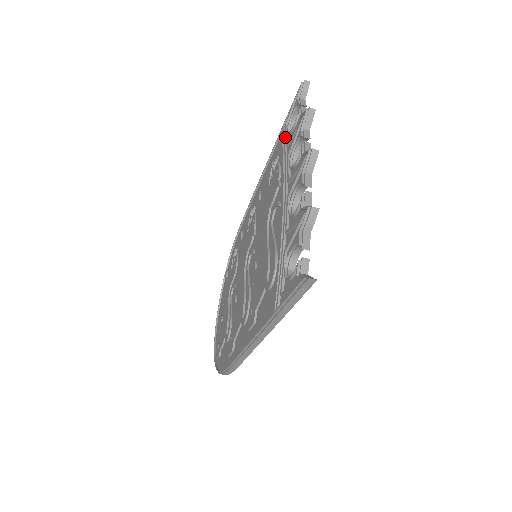
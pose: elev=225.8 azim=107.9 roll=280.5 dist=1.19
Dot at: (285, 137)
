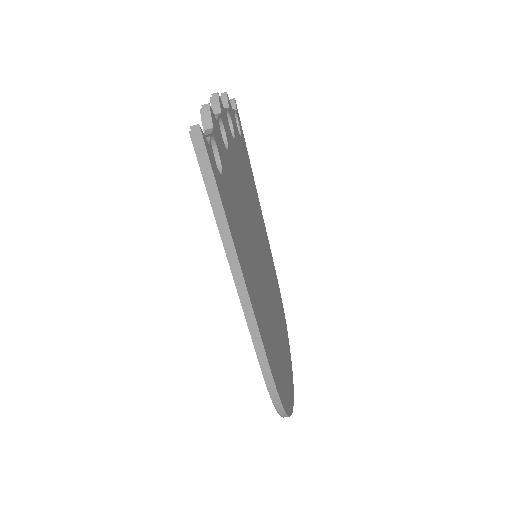
Dot at: occluded
